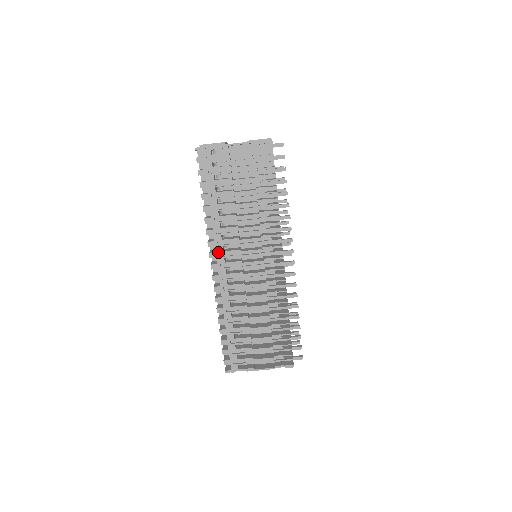
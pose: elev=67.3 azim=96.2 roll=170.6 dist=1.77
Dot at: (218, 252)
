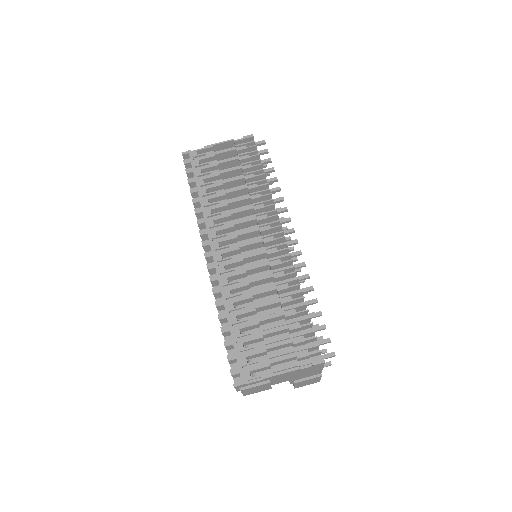
Dot at: (211, 238)
